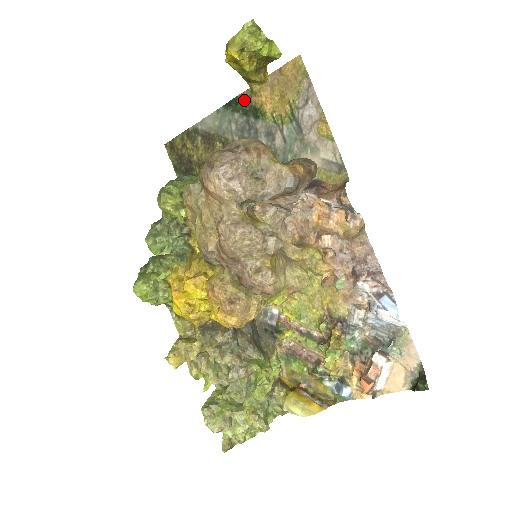
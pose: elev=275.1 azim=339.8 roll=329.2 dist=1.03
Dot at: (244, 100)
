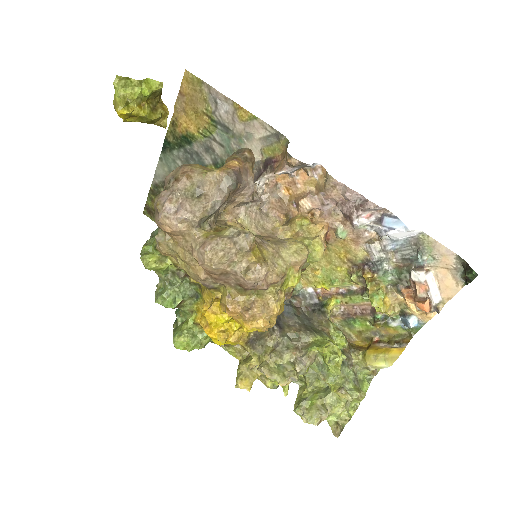
Dot at: (172, 136)
